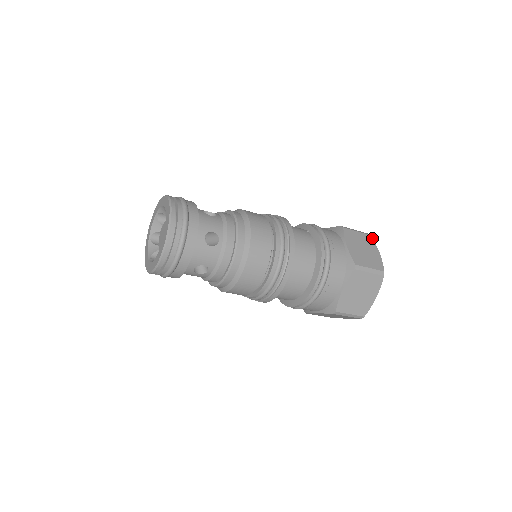
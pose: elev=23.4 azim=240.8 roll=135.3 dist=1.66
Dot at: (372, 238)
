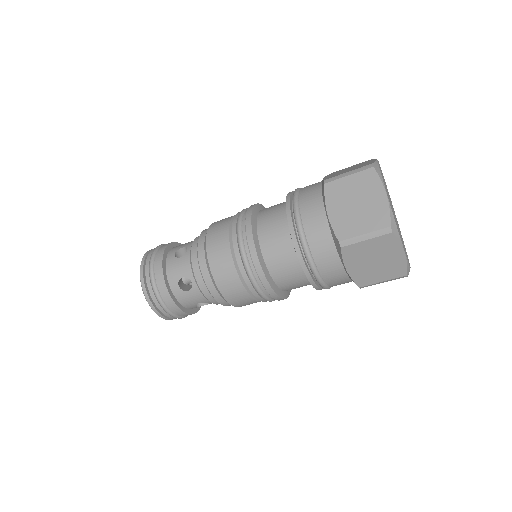
Dot at: occluded
